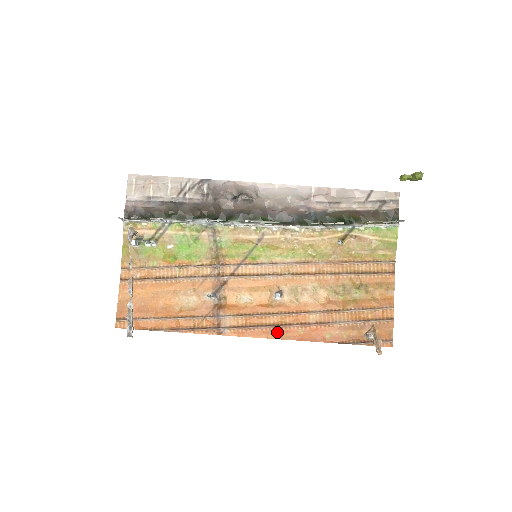
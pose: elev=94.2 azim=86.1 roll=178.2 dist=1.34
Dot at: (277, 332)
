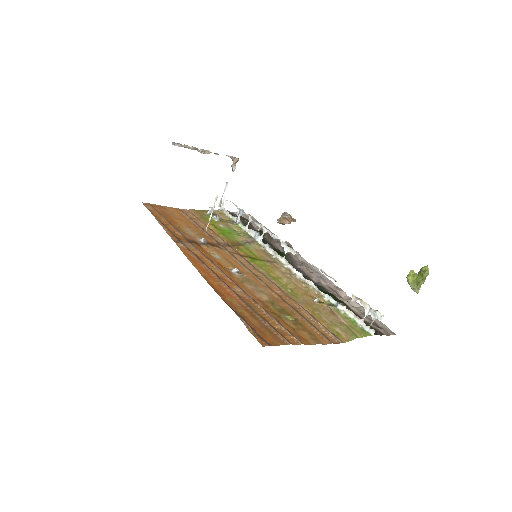
Dot at: (204, 270)
